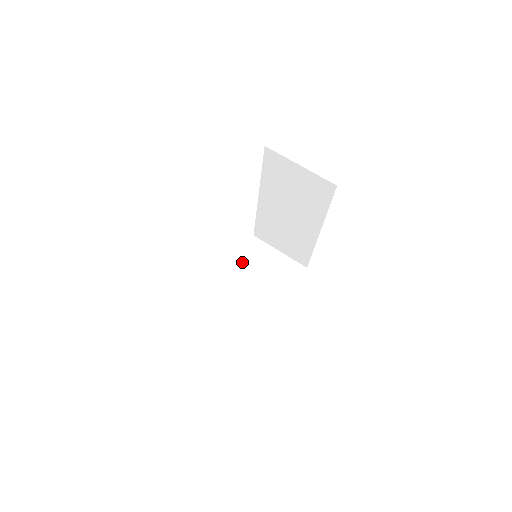
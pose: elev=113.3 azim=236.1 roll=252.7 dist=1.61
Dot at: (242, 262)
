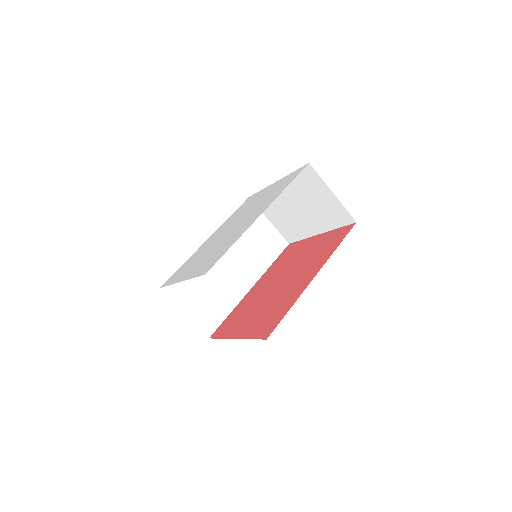
Dot at: (293, 183)
